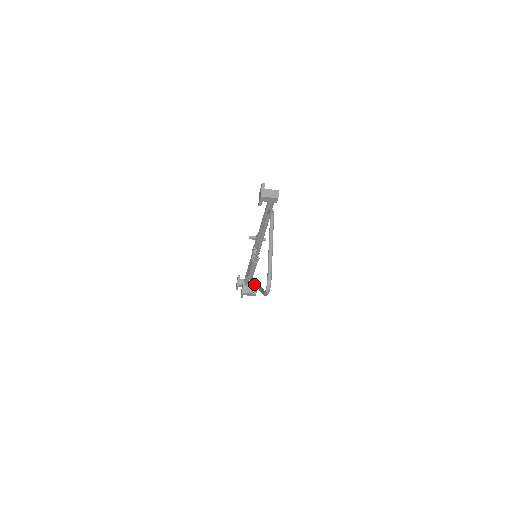
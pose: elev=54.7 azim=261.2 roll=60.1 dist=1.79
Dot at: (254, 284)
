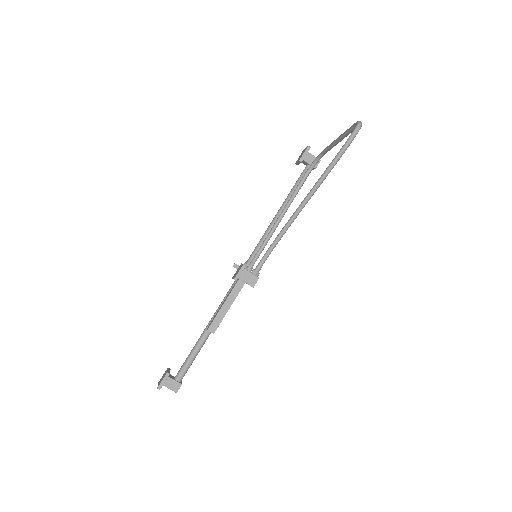
Dot at: occluded
